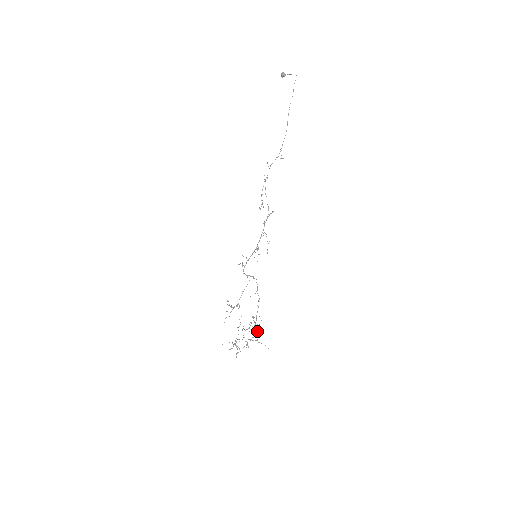
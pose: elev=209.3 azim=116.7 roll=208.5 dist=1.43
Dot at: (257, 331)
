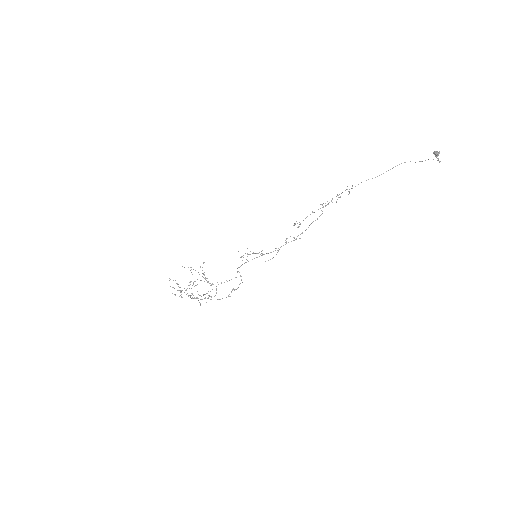
Dot at: occluded
